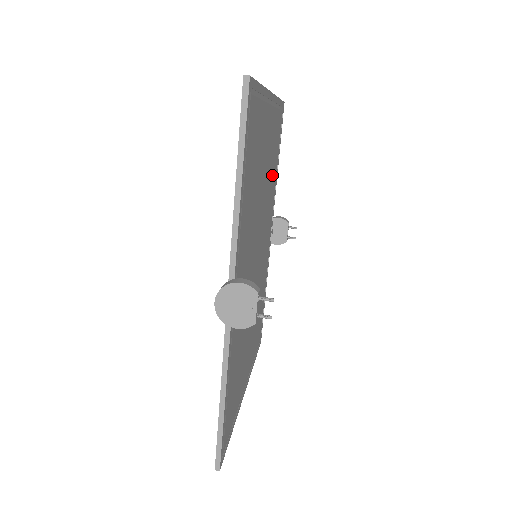
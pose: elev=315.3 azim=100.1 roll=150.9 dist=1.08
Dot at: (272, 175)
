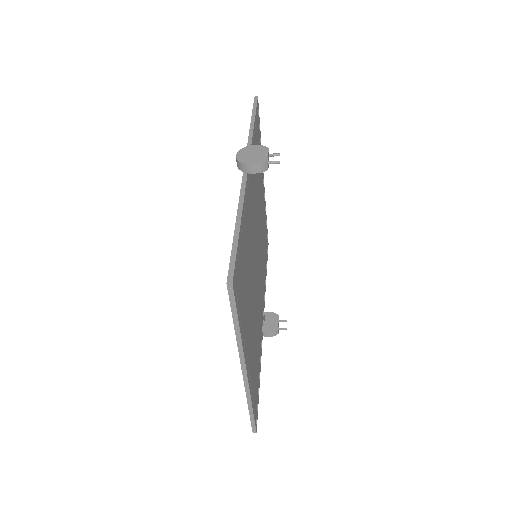
Dot at: occluded
